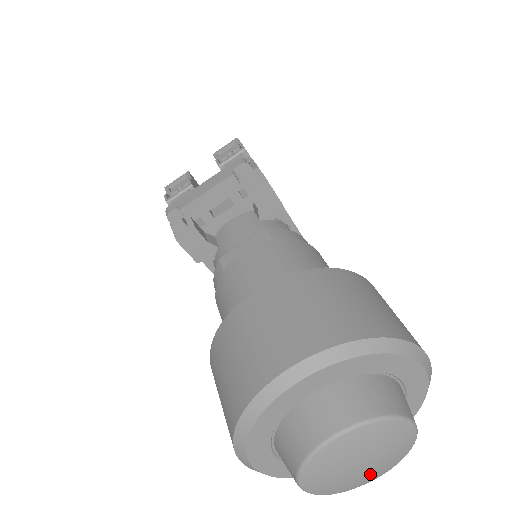
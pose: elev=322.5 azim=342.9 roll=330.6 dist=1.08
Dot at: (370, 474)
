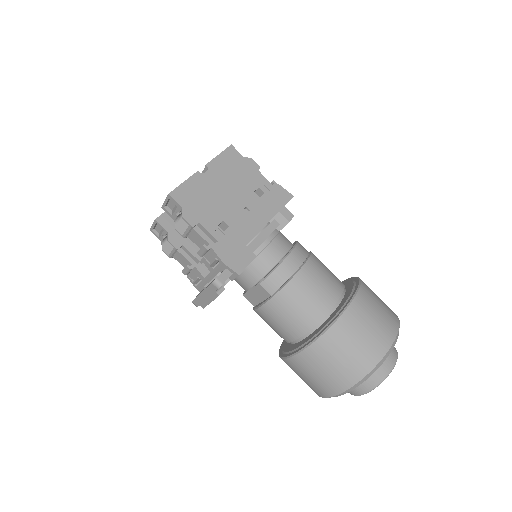
Dot at: occluded
